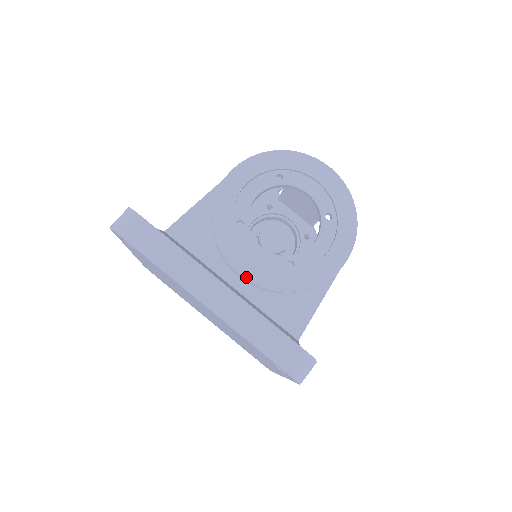
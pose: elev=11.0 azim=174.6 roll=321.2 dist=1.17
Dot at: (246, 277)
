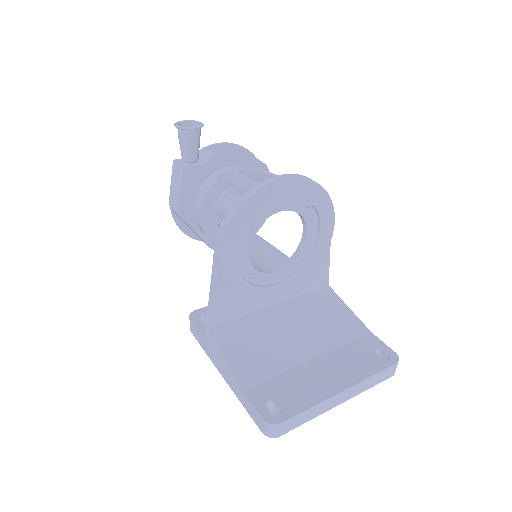
Dot at: (280, 295)
